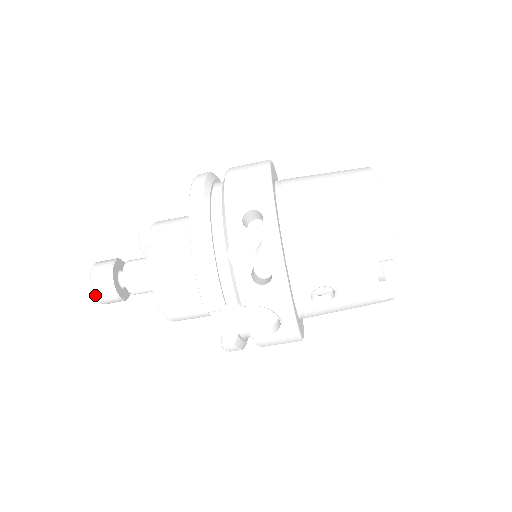
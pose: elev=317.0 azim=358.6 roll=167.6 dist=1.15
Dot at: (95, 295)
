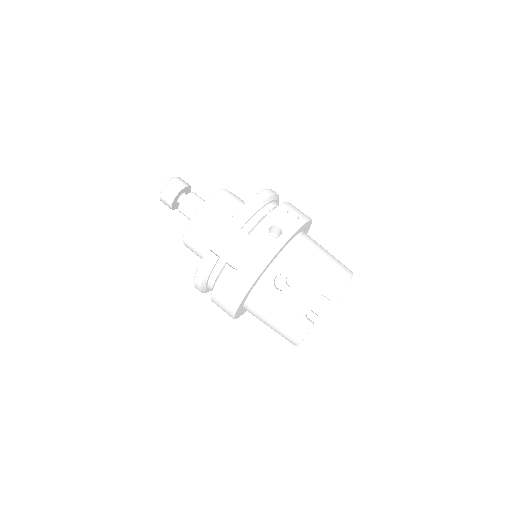
Dot at: (167, 184)
